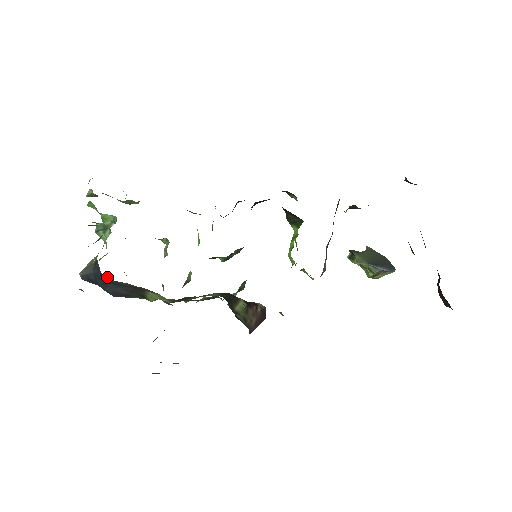
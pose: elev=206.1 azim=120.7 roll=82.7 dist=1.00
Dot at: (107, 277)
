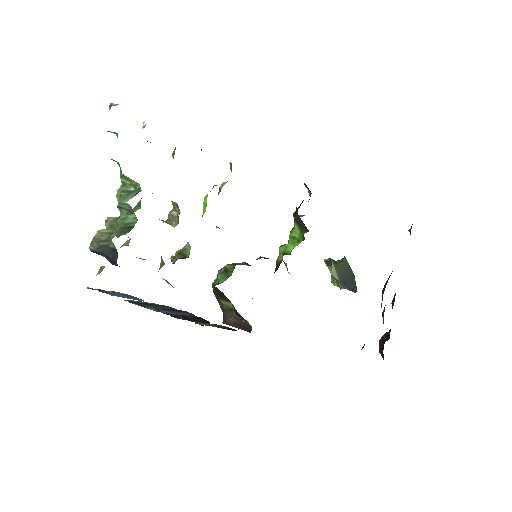
Dot at: occluded
